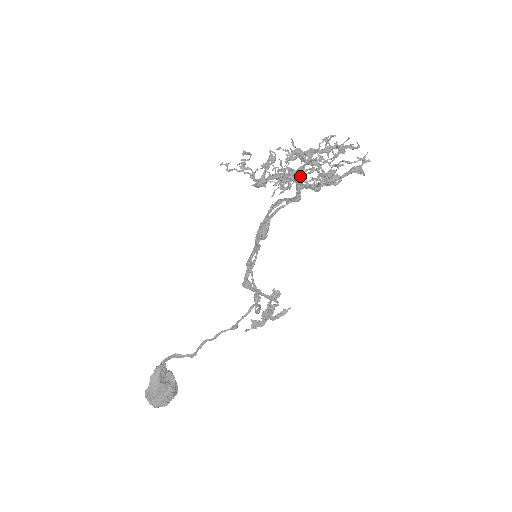
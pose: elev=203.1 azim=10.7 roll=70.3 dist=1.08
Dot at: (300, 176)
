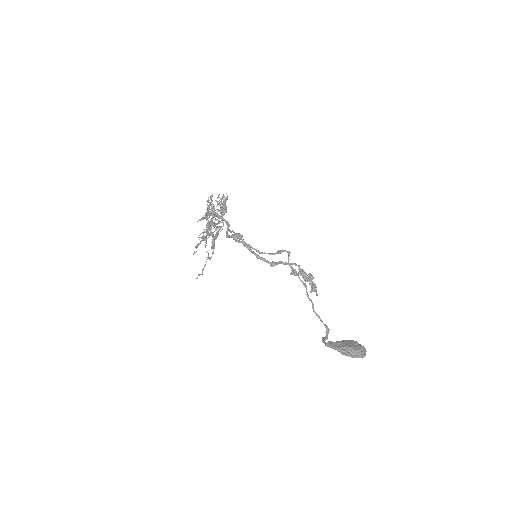
Dot at: (214, 213)
